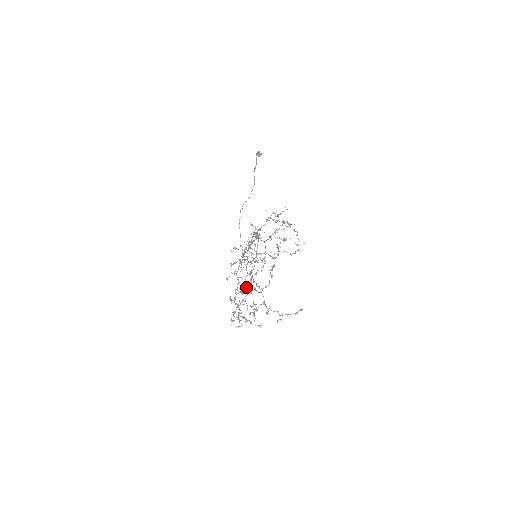
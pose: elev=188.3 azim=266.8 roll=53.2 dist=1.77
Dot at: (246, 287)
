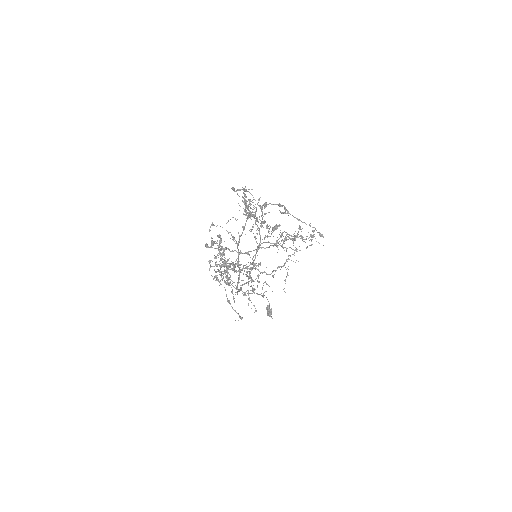
Dot at: (237, 271)
